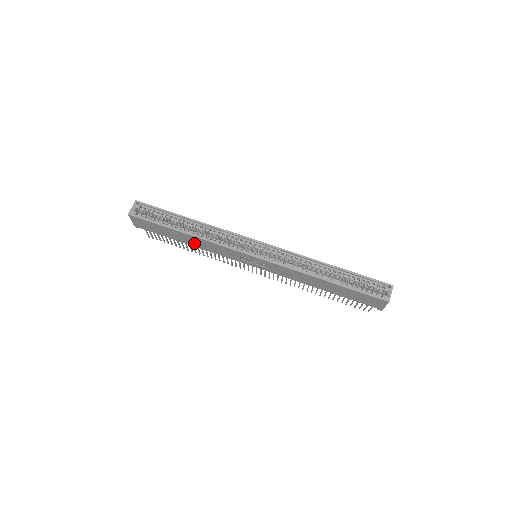
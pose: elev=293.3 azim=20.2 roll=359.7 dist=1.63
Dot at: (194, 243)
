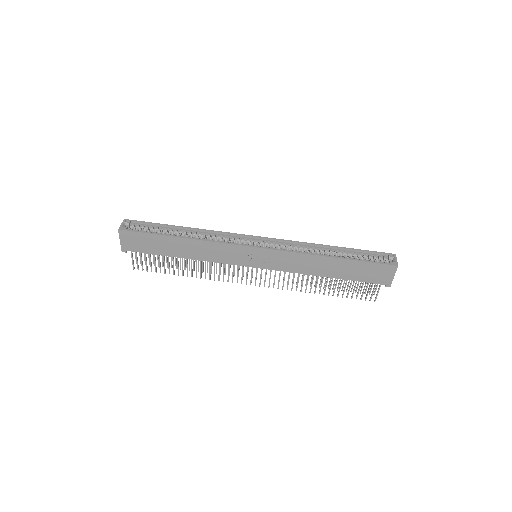
Dot at: (190, 252)
